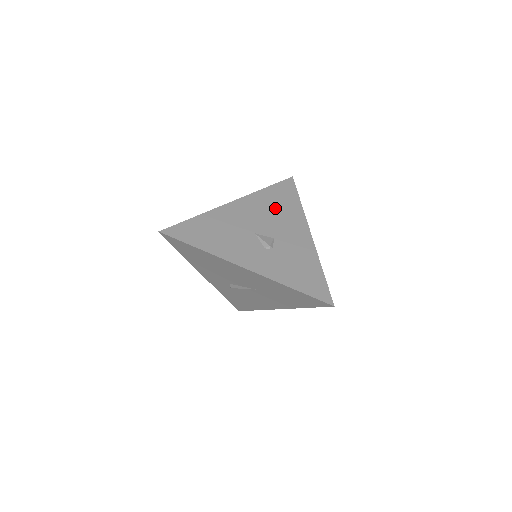
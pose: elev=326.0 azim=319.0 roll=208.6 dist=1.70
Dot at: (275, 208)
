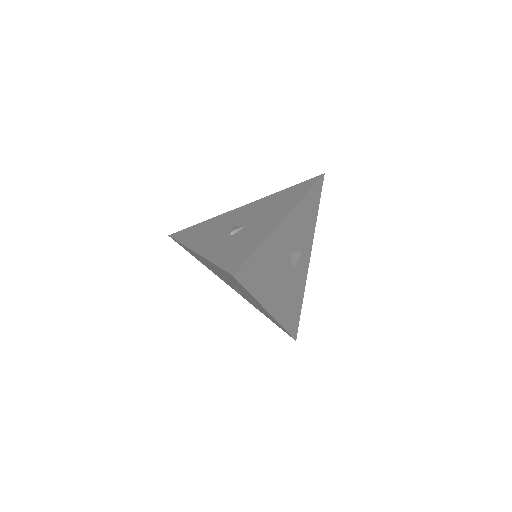
Dot at: (275, 202)
